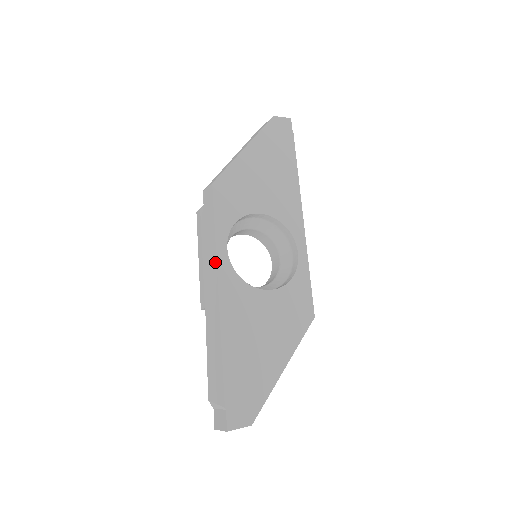
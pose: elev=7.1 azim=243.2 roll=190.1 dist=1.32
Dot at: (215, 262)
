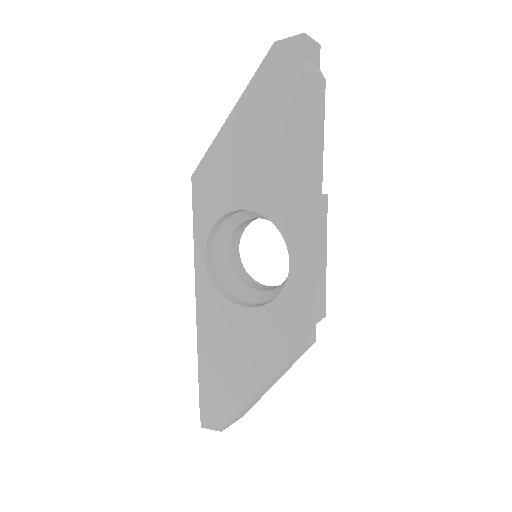
Dot at: (196, 269)
